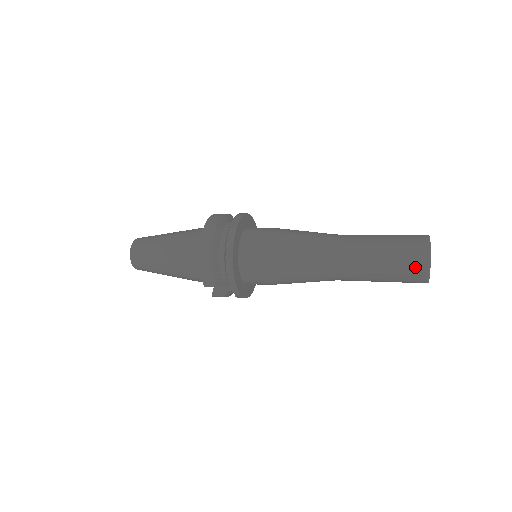
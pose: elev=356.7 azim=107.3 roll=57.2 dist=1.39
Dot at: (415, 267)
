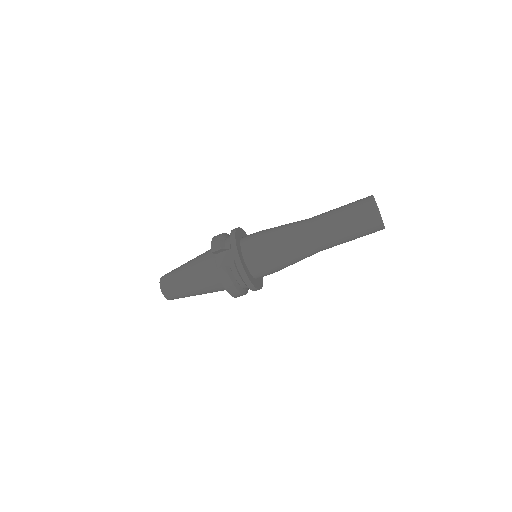
Dot at: (364, 201)
